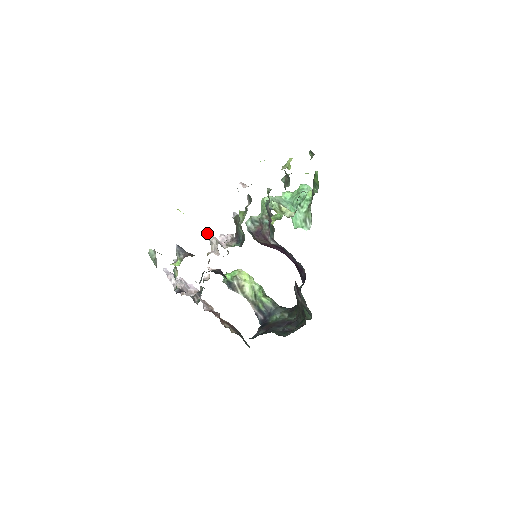
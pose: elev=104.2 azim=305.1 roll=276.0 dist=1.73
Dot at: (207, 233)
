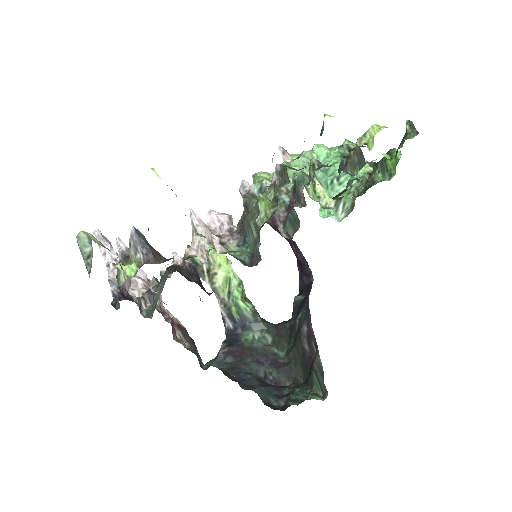
Dot at: (190, 210)
